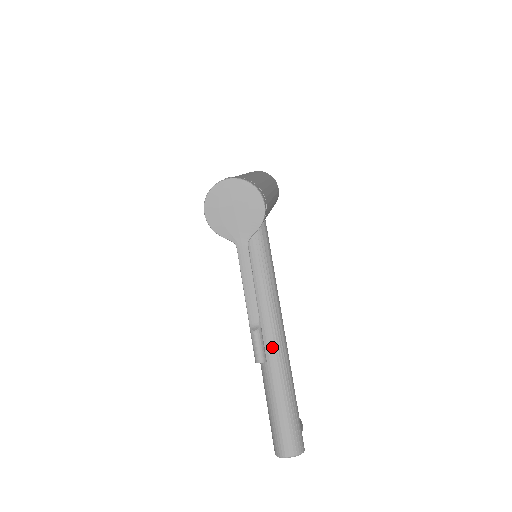
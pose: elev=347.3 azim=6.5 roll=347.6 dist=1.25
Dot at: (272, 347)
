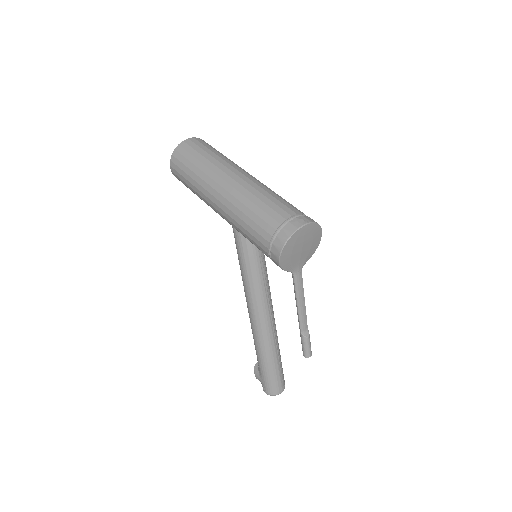
Dot at: (272, 326)
